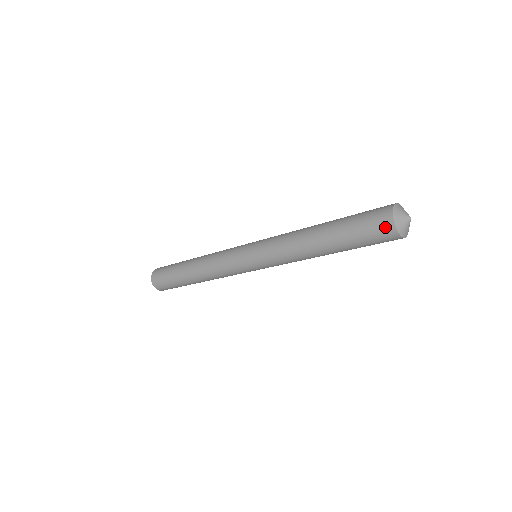
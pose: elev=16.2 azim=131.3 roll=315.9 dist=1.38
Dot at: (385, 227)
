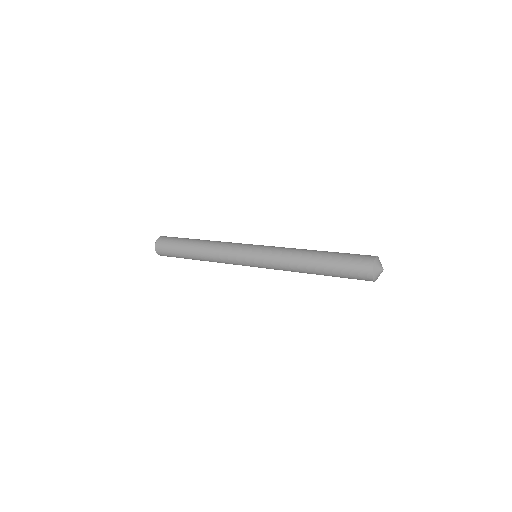
Dot at: (365, 271)
